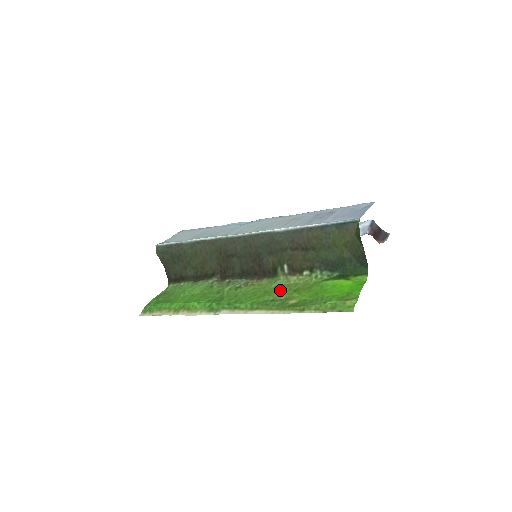
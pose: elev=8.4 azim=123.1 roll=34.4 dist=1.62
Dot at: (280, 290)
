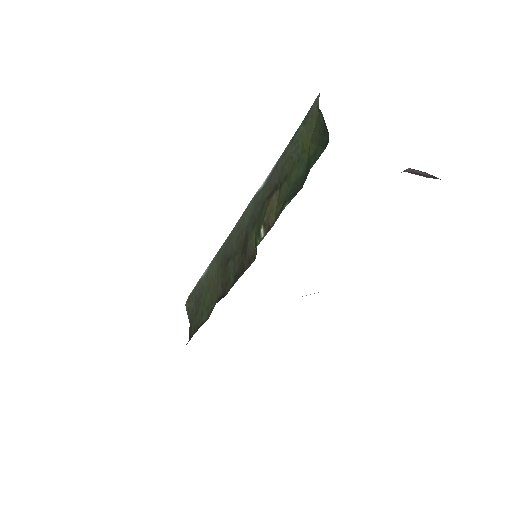
Dot at: occluded
